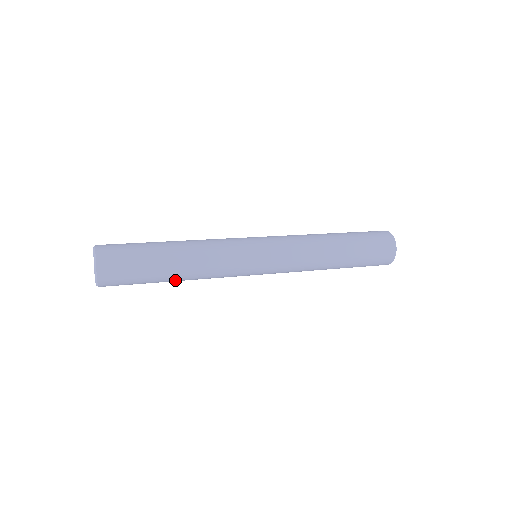
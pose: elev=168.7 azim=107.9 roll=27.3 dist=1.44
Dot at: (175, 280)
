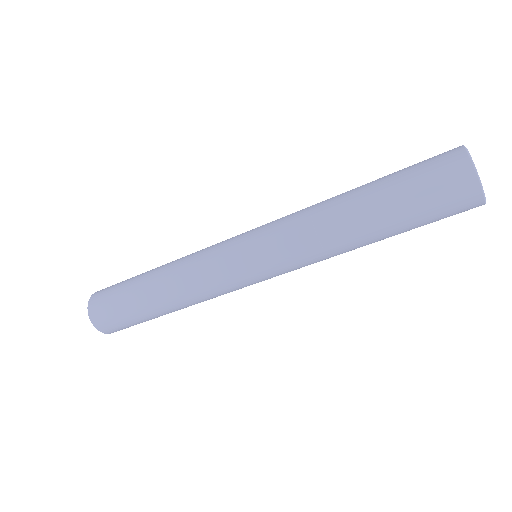
Dot at: (152, 289)
